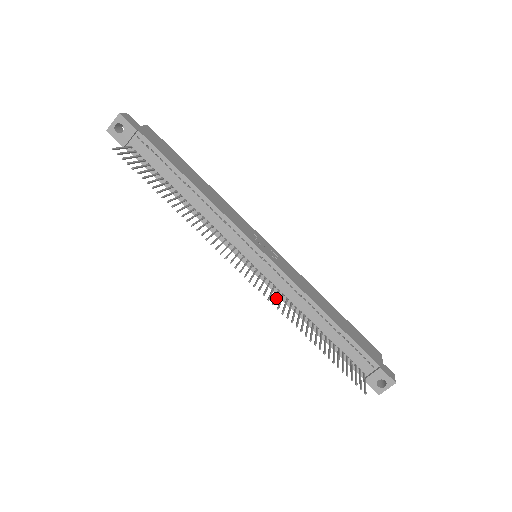
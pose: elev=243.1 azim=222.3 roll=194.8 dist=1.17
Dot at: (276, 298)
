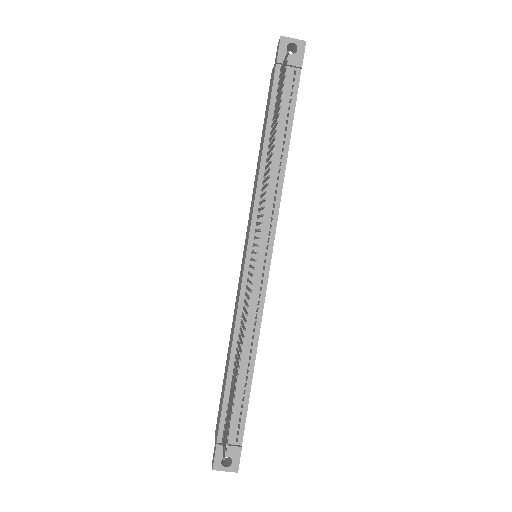
Dot at: occluded
